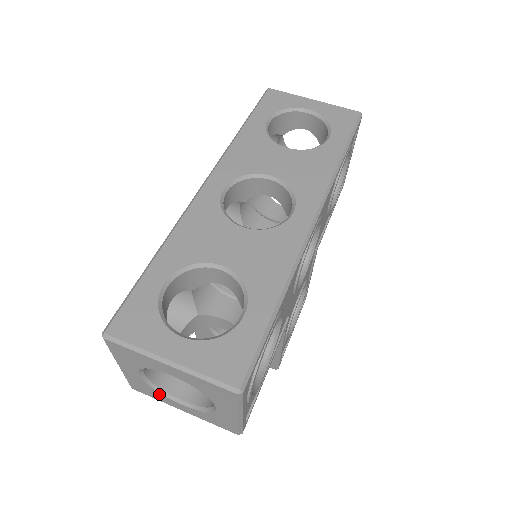
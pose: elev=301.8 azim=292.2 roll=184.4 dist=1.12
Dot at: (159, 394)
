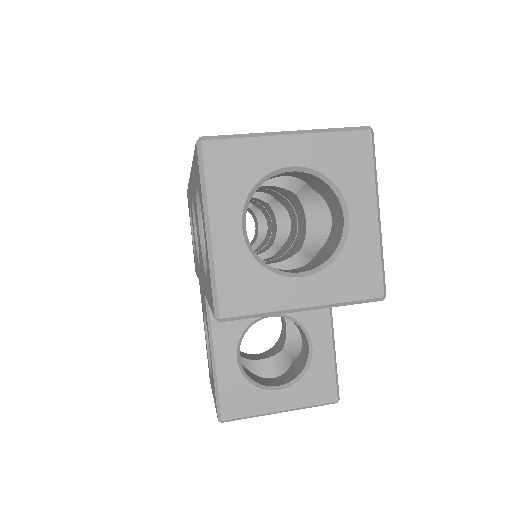
Dot at: (267, 278)
